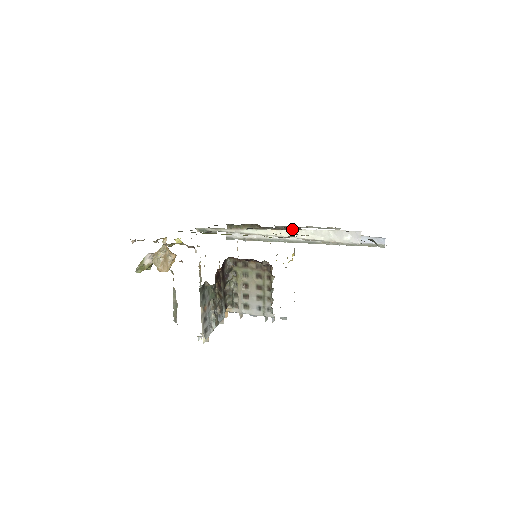
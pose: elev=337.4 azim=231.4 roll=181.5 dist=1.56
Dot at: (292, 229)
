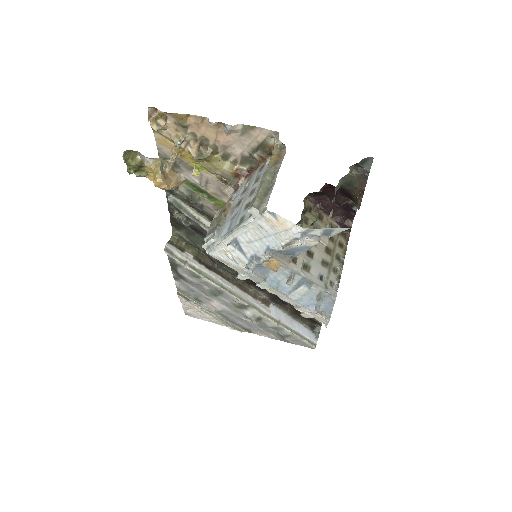
Dot at: (240, 282)
